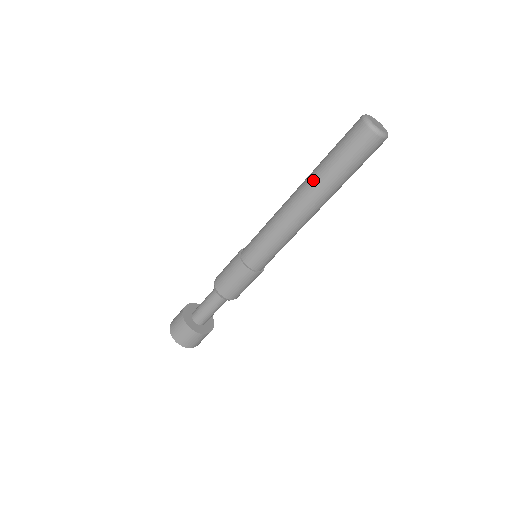
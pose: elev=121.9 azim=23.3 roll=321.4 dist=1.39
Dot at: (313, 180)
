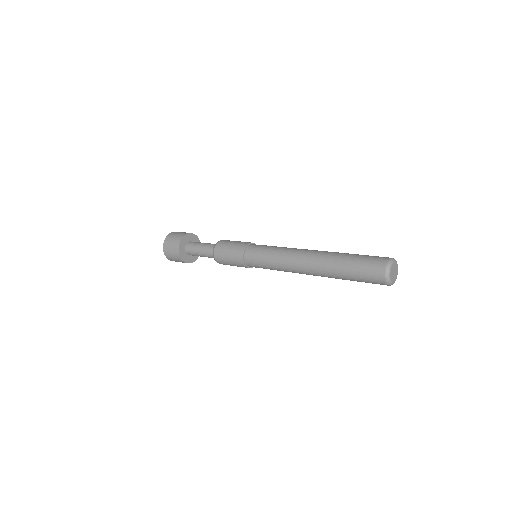
Dot at: (326, 263)
